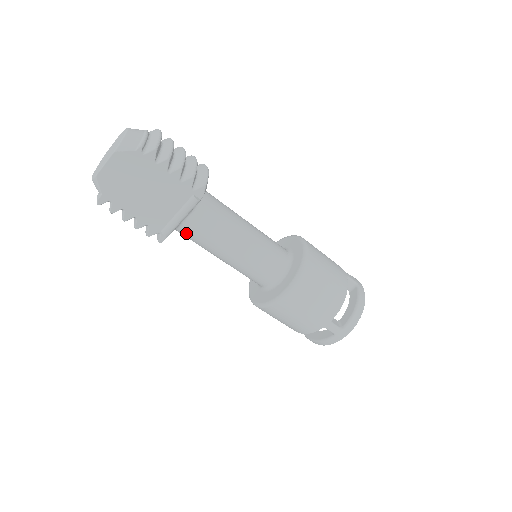
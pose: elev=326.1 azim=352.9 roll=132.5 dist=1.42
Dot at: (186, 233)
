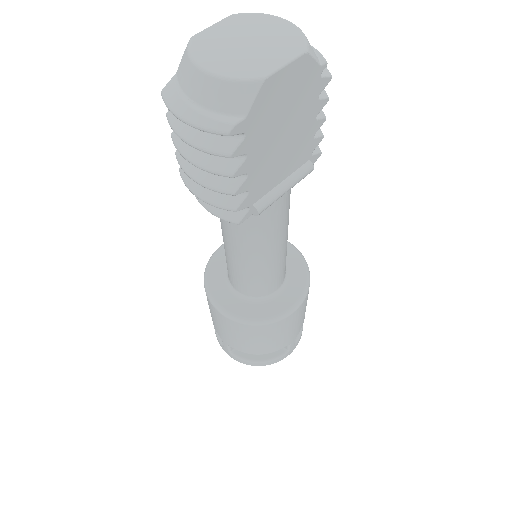
Dot at: occluded
